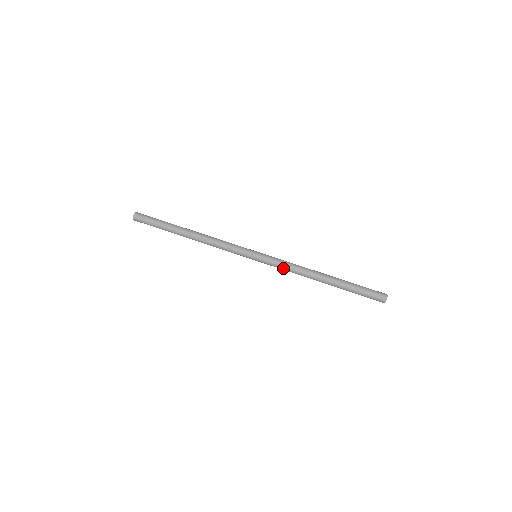
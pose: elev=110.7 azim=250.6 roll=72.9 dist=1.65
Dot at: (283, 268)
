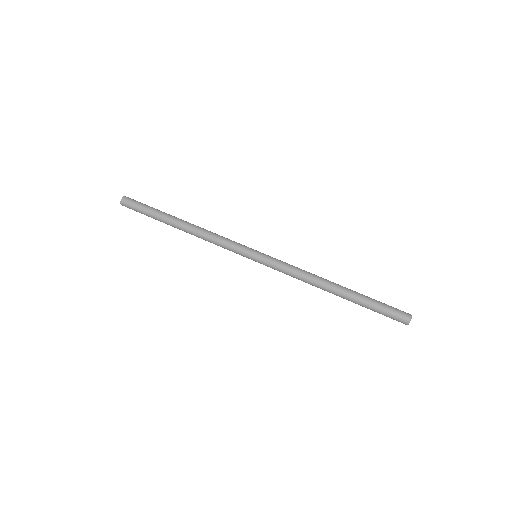
Dot at: (287, 270)
